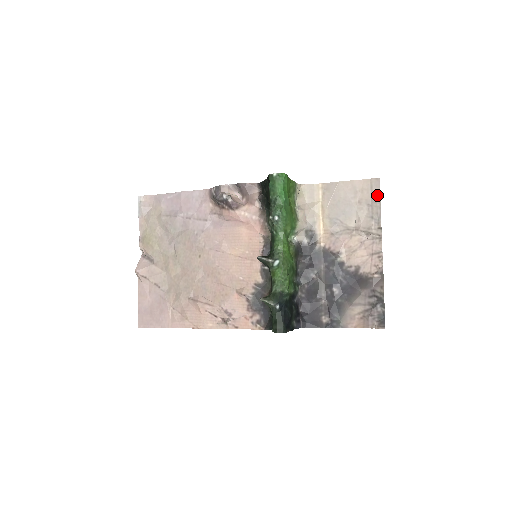
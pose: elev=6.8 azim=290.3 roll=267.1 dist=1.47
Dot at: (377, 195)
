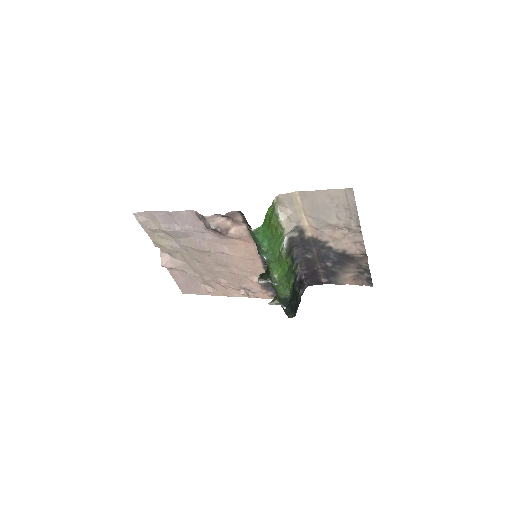
Dot at: (353, 202)
